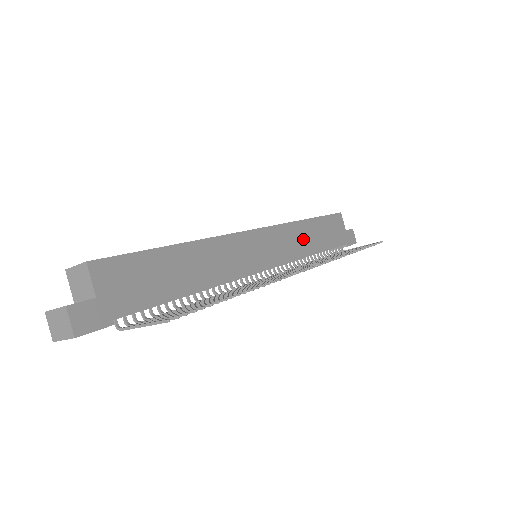
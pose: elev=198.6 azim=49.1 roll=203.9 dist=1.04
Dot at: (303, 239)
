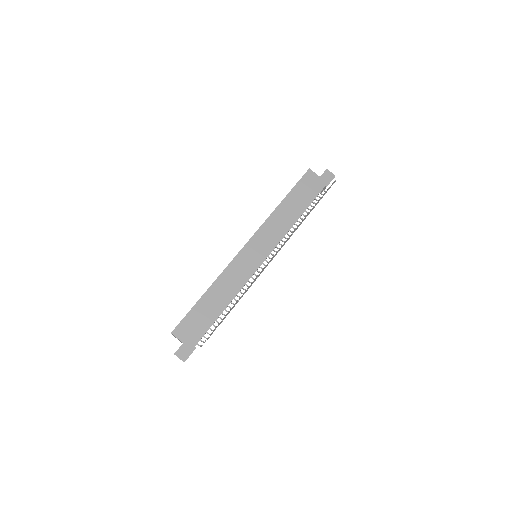
Dot at: (283, 219)
